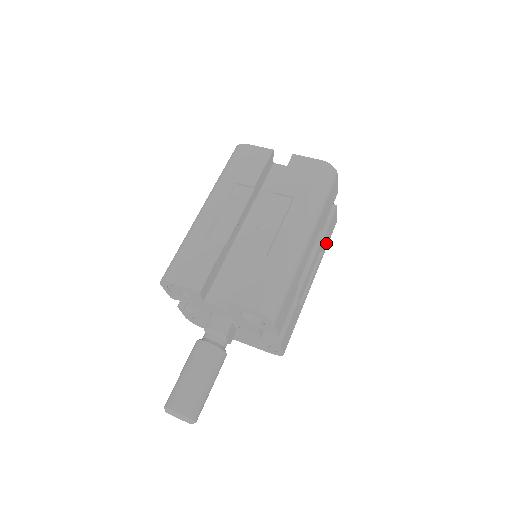
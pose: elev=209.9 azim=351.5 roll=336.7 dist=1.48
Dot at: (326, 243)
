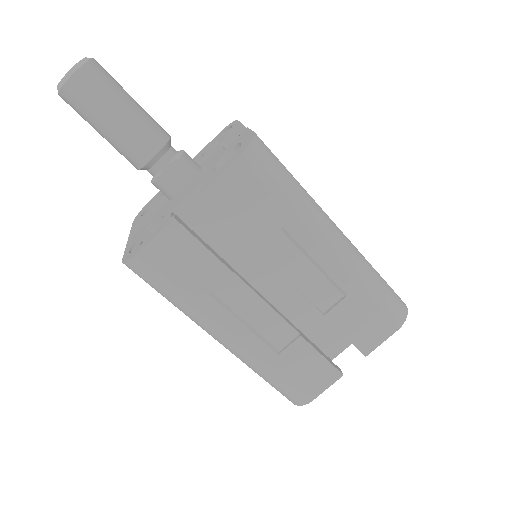
Dot at: (289, 365)
